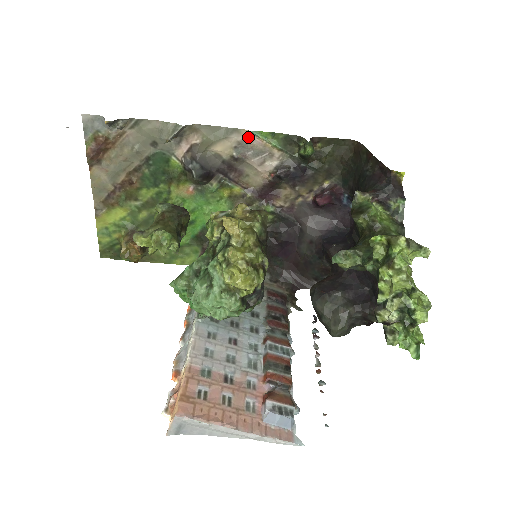
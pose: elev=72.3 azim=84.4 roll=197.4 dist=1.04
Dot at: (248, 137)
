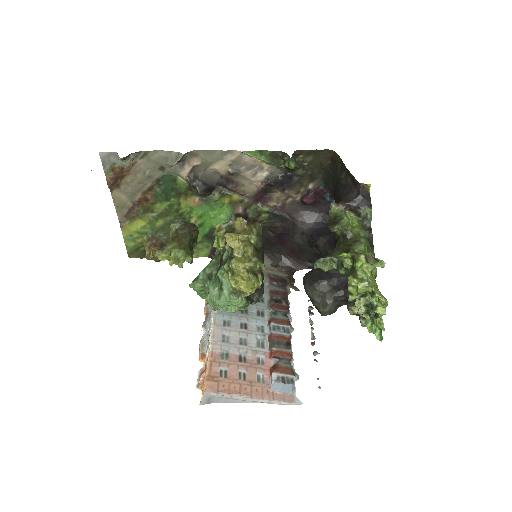
Dot at: (240, 156)
